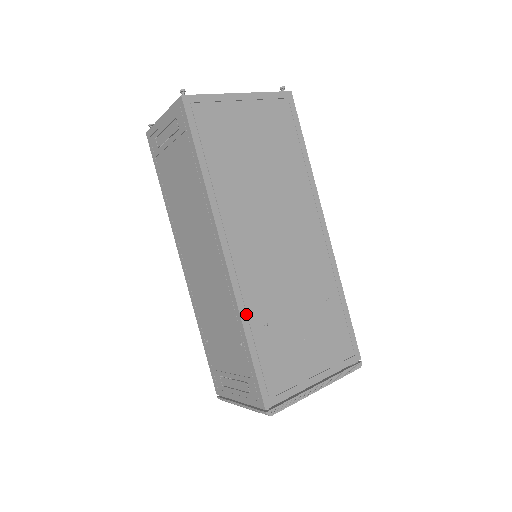
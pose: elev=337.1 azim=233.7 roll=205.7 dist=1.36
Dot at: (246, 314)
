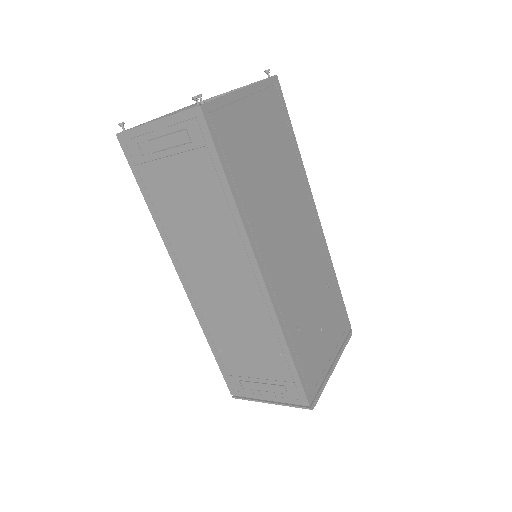
Dot at: (286, 328)
